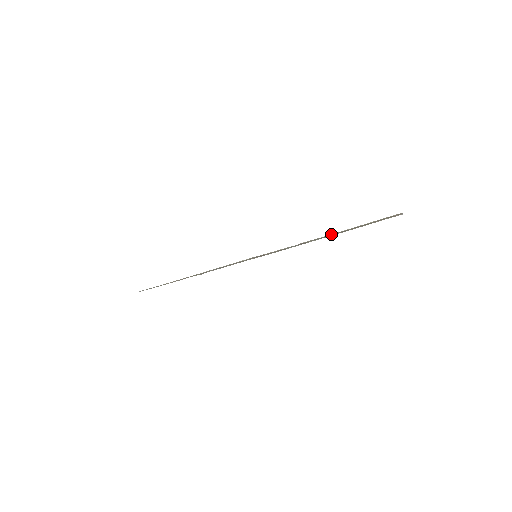
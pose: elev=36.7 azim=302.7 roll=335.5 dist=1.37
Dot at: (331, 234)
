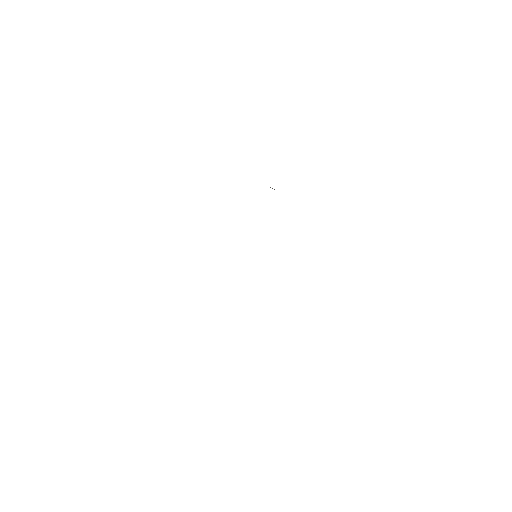
Dot at: occluded
